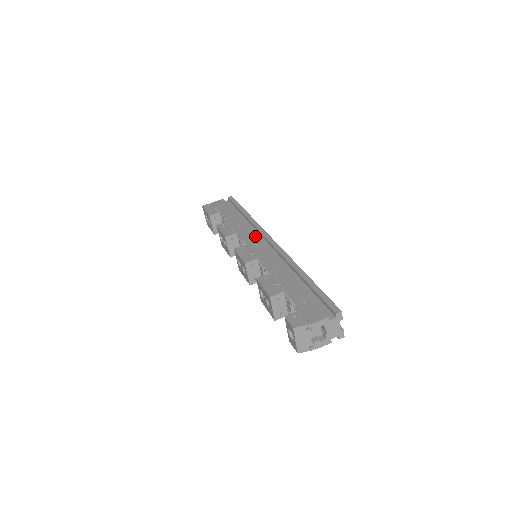
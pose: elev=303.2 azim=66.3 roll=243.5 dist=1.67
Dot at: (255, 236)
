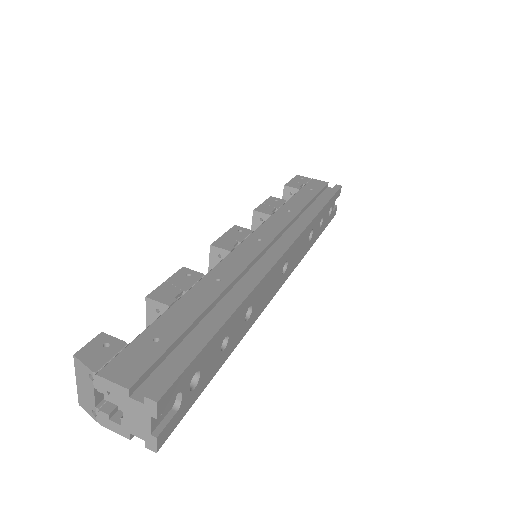
Dot at: (279, 231)
